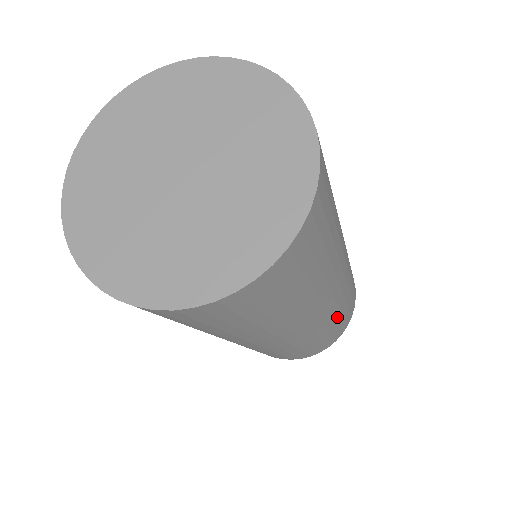
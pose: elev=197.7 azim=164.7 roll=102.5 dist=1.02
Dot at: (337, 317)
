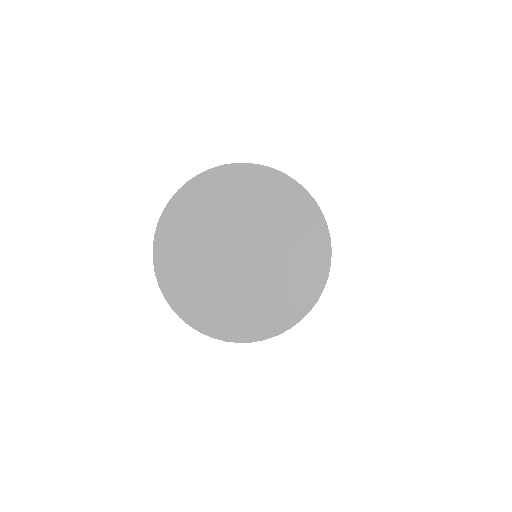
Dot at: occluded
